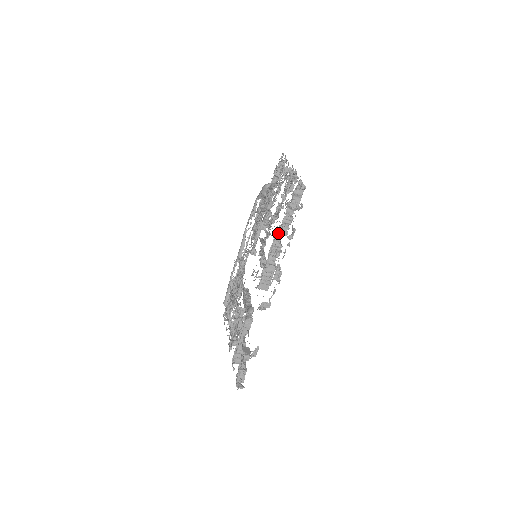
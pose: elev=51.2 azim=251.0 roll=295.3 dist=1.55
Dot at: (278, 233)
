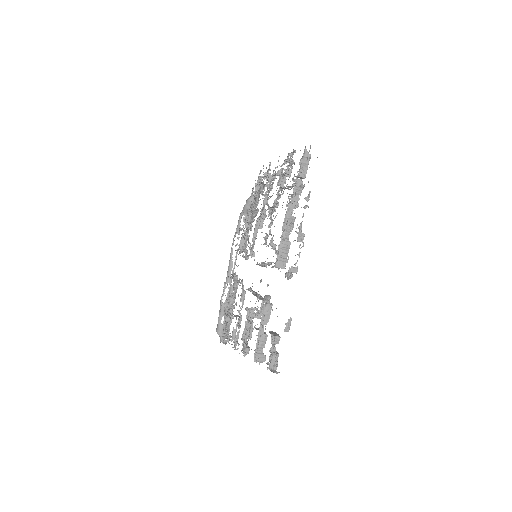
Dot at: (289, 205)
